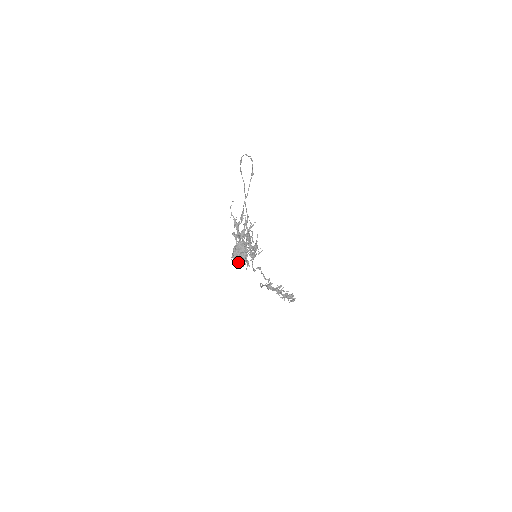
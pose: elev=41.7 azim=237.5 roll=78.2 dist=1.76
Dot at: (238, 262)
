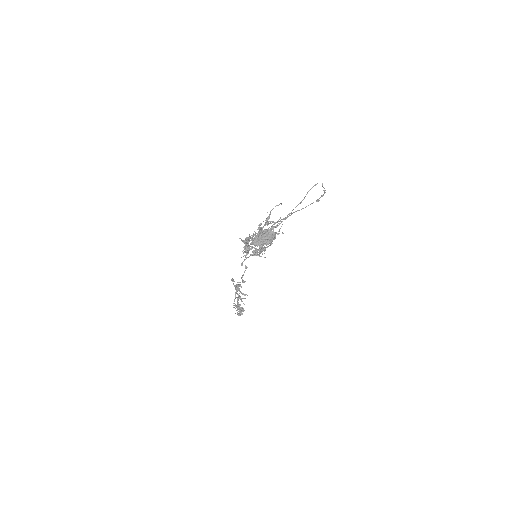
Dot at: (257, 243)
